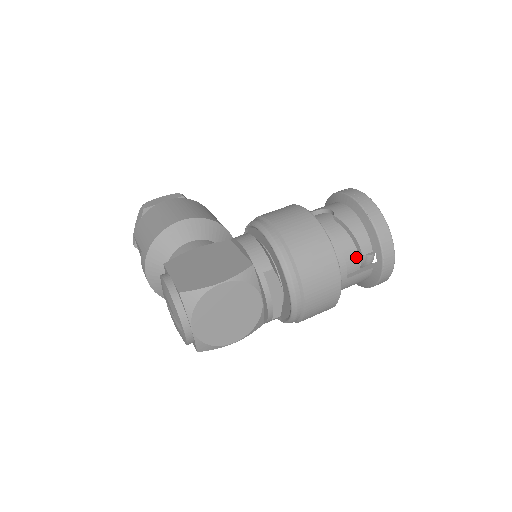
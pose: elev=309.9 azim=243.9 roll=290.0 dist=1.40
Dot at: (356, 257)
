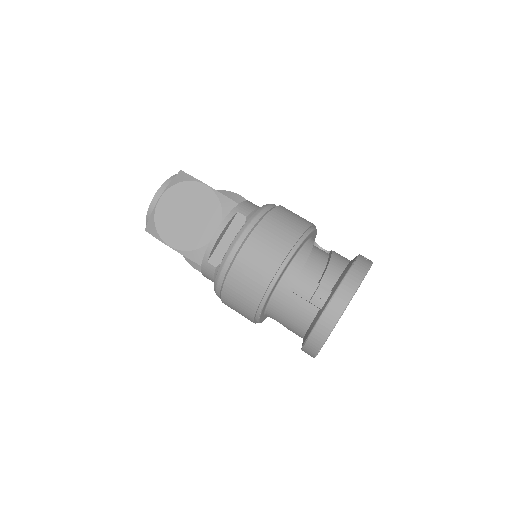
Dot at: (314, 283)
